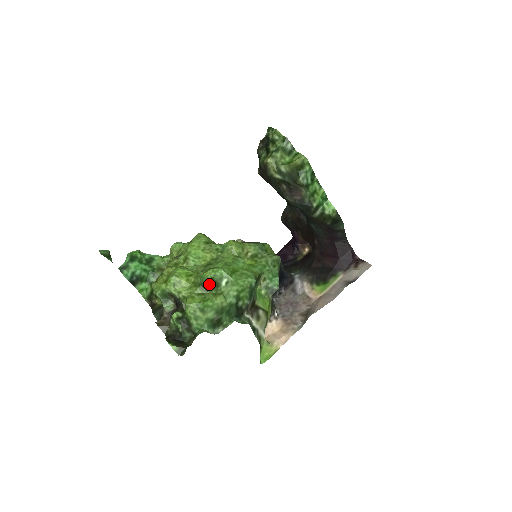
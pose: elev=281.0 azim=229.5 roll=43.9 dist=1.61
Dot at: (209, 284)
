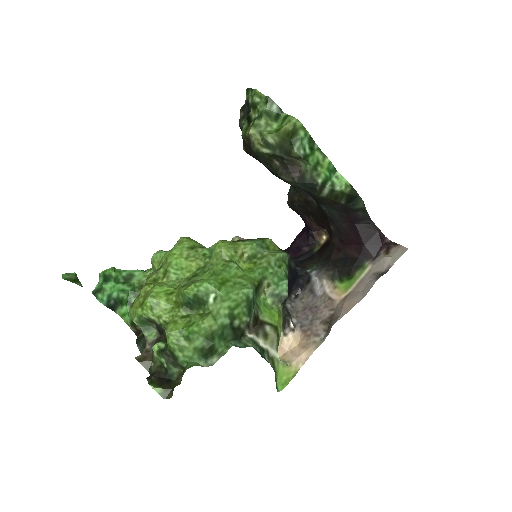
Dot at: (194, 302)
